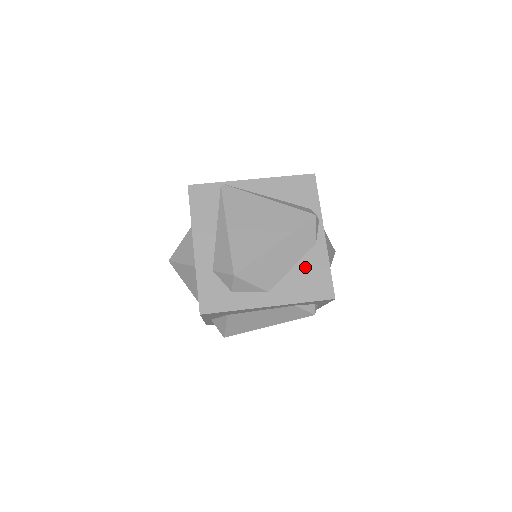
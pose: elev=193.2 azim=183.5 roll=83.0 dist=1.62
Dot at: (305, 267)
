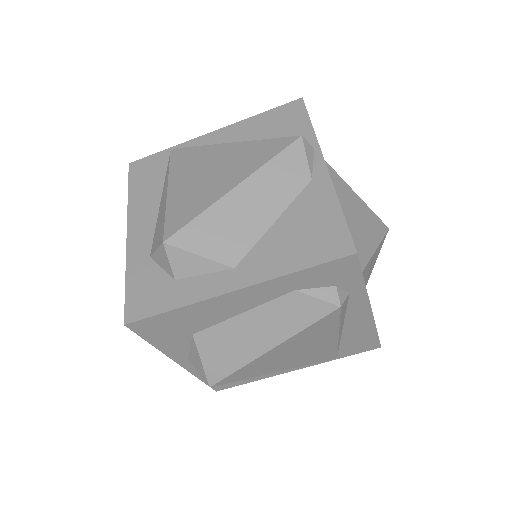
Dot at: (296, 217)
